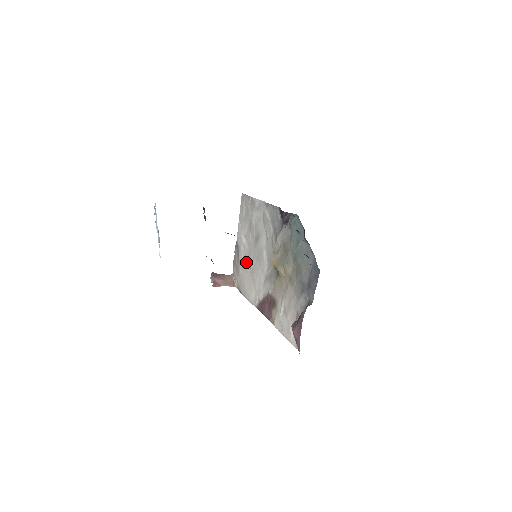
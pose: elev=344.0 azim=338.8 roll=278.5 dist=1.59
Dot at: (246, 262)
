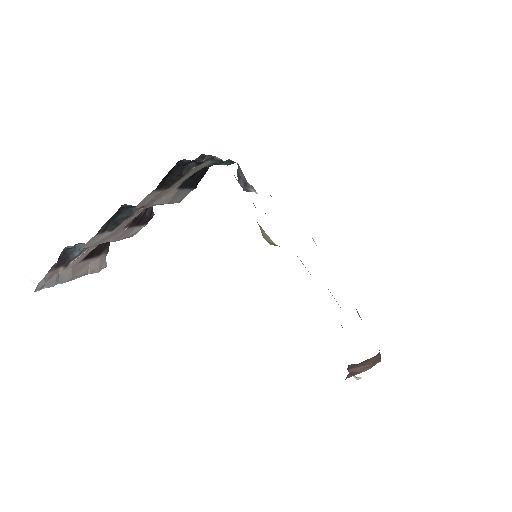
Dot at: occluded
